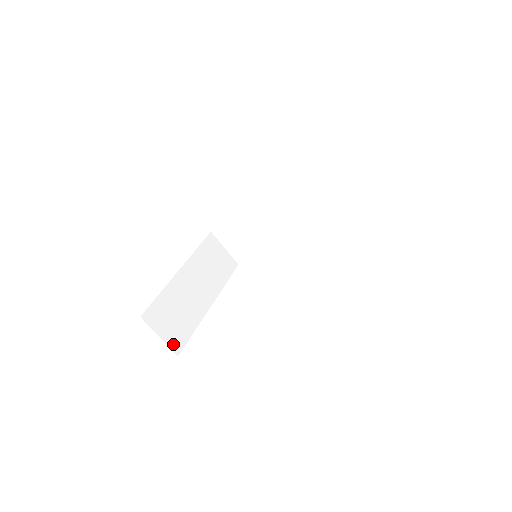
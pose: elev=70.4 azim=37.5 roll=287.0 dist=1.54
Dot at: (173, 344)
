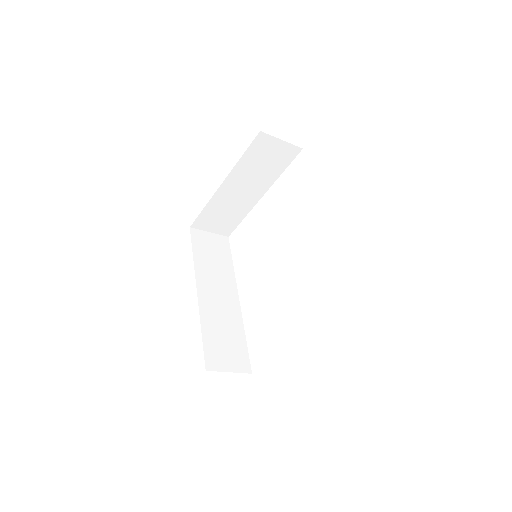
Dot at: (223, 232)
